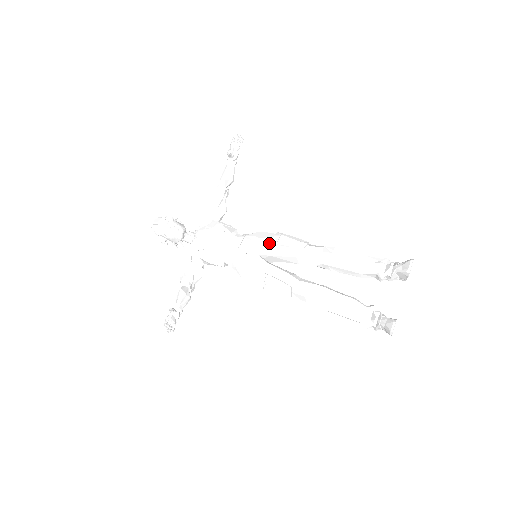
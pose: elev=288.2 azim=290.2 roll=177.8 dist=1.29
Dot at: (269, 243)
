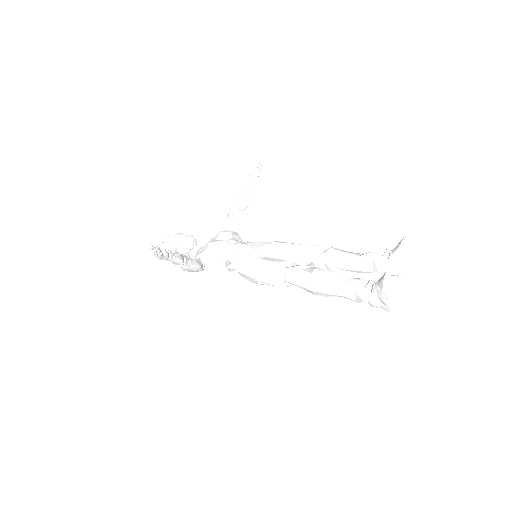
Dot at: (270, 244)
